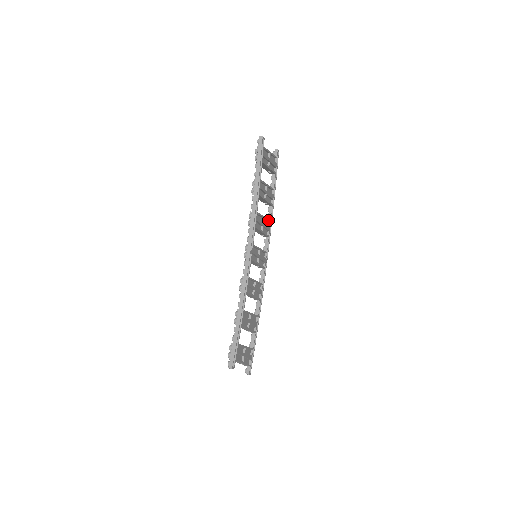
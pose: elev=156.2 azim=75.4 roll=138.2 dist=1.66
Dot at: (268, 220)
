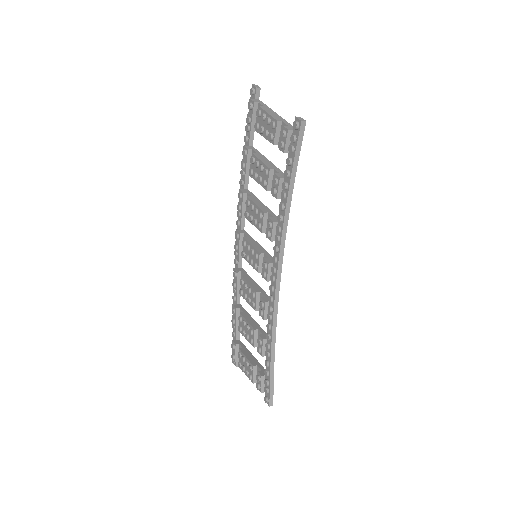
Dot at: (252, 195)
